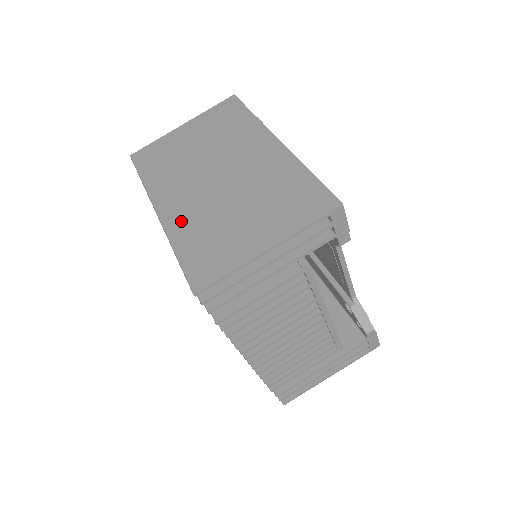
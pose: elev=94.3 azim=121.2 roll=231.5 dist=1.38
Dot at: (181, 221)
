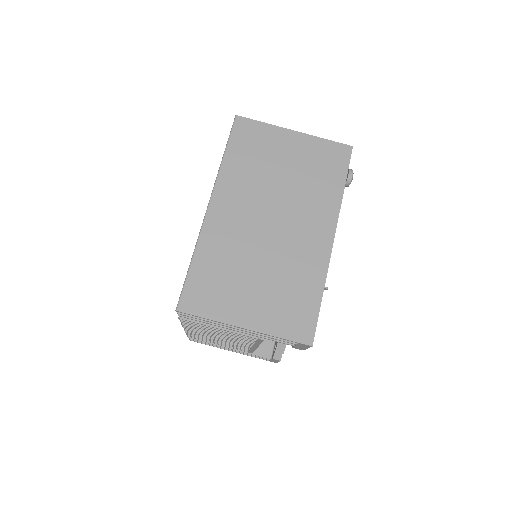
Dot at: (216, 236)
